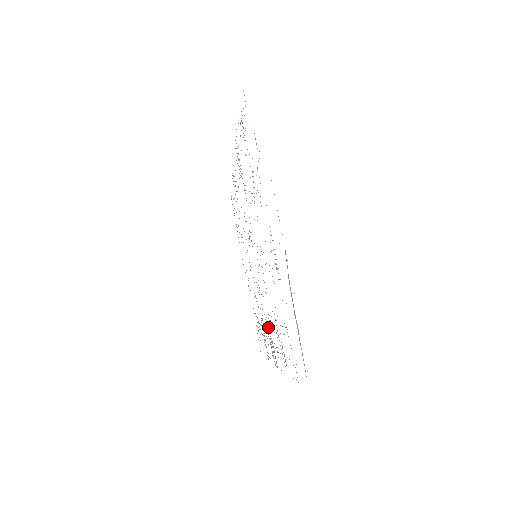
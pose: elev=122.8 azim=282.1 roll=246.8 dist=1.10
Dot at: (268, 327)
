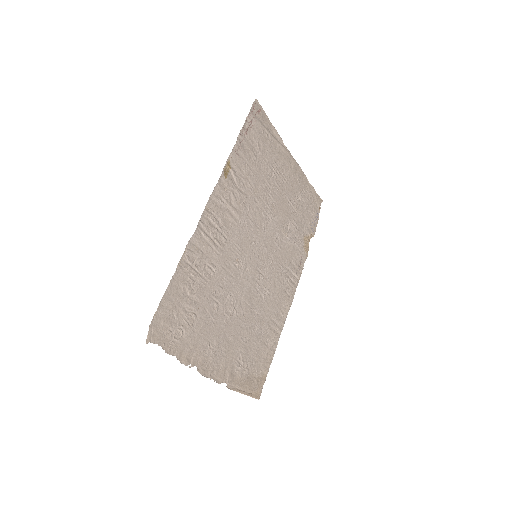
Dot at: (222, 234)
